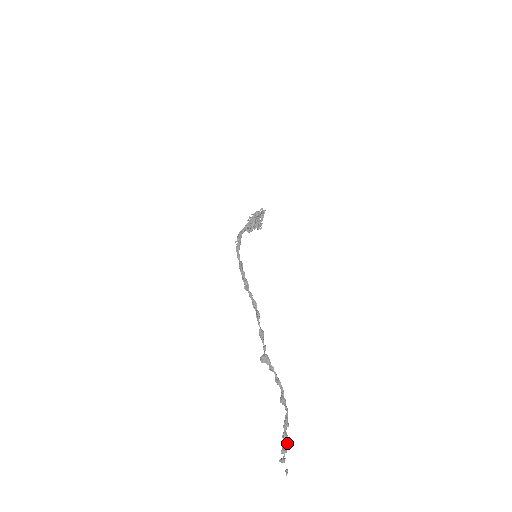
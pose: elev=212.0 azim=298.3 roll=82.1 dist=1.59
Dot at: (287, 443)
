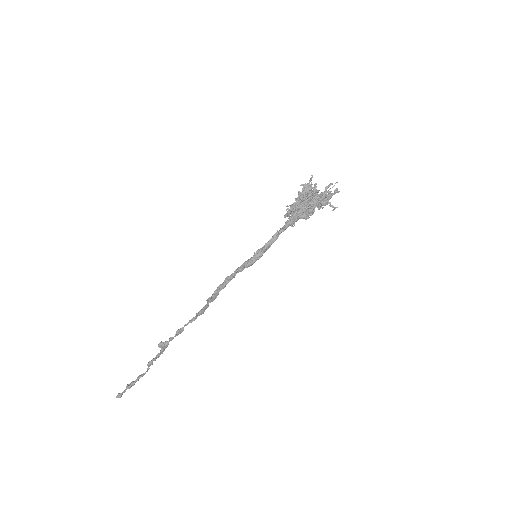
Dot at: occluded
